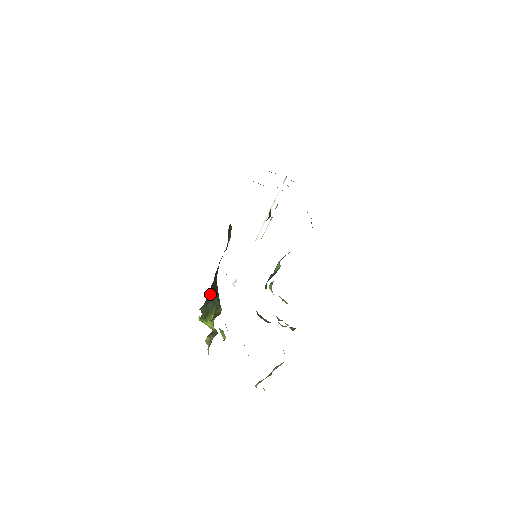
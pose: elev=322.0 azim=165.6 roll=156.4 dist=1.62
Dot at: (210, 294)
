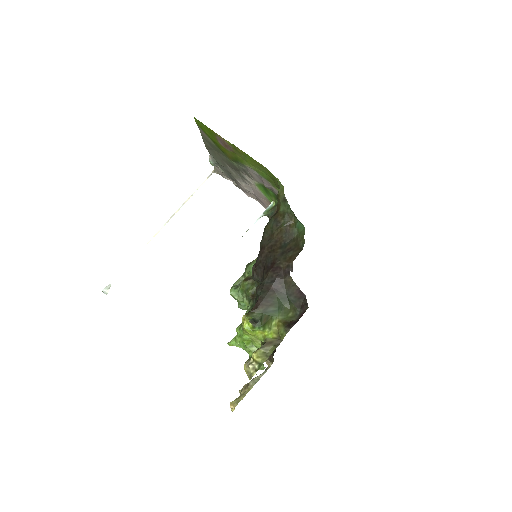
Dot at: (269, 296)
